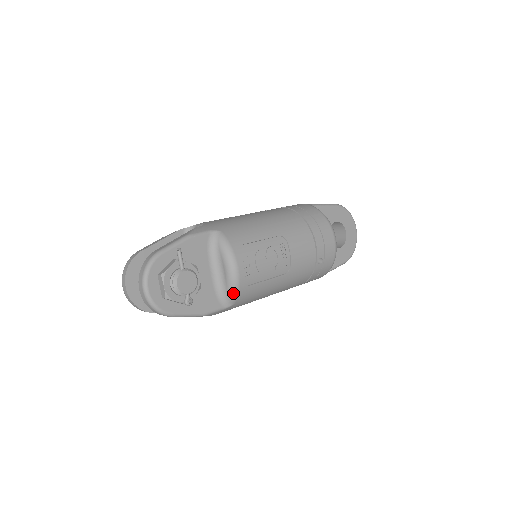
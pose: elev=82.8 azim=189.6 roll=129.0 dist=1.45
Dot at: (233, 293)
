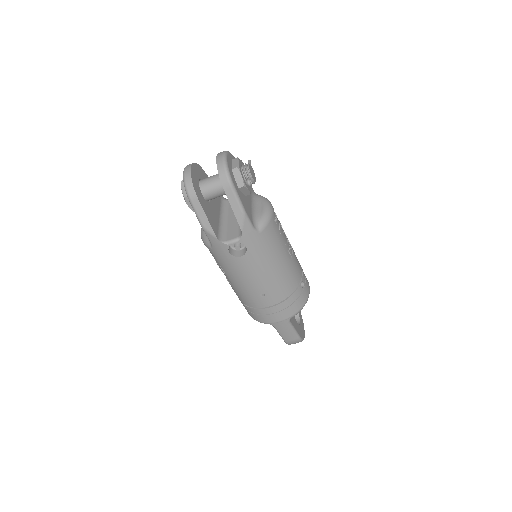
Dot at: (265, 220)
